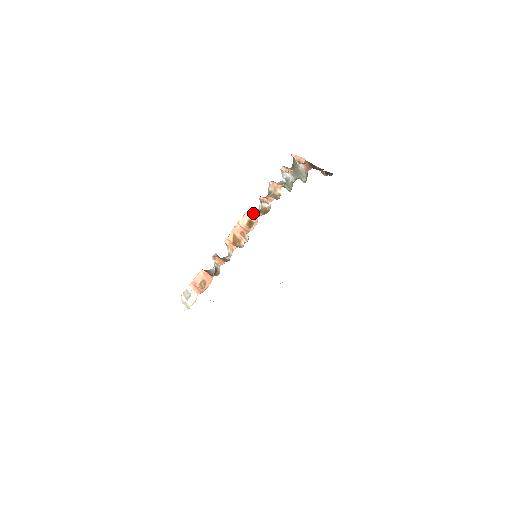
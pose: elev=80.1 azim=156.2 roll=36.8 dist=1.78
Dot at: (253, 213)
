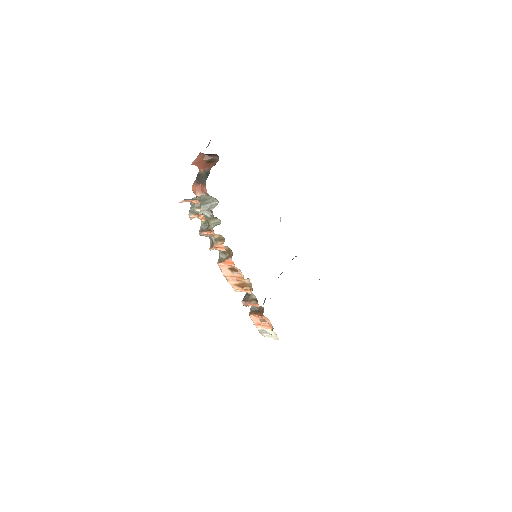
Dot at: (224, 263)
